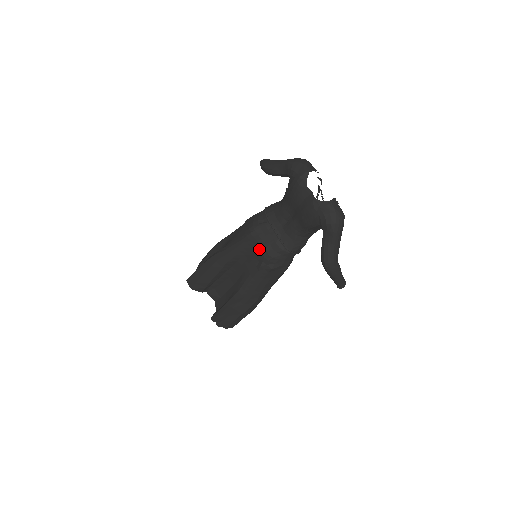
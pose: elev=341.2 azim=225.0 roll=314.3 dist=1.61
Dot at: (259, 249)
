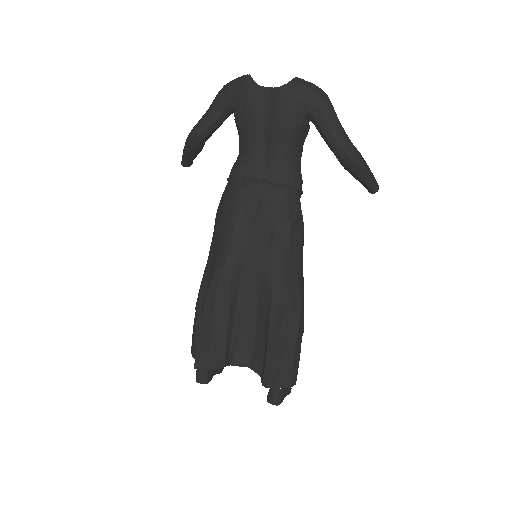
Dot at: (259, 215)
